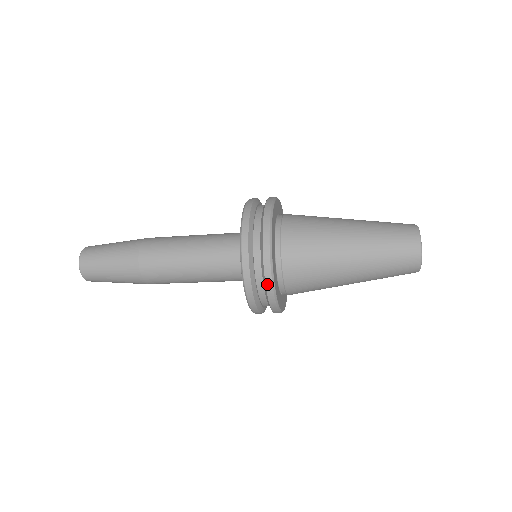
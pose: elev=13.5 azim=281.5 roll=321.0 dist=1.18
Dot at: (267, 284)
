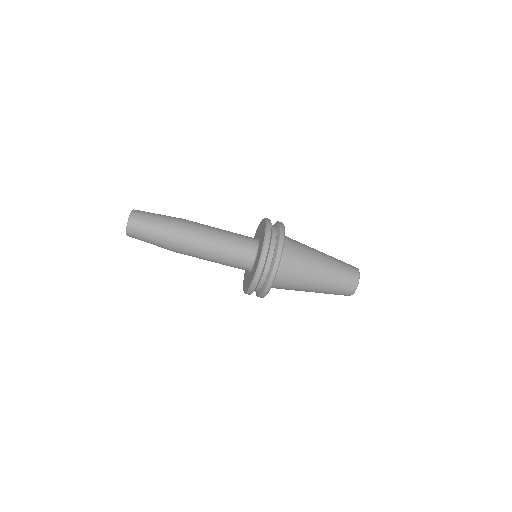
Dot at: (274, 269)
